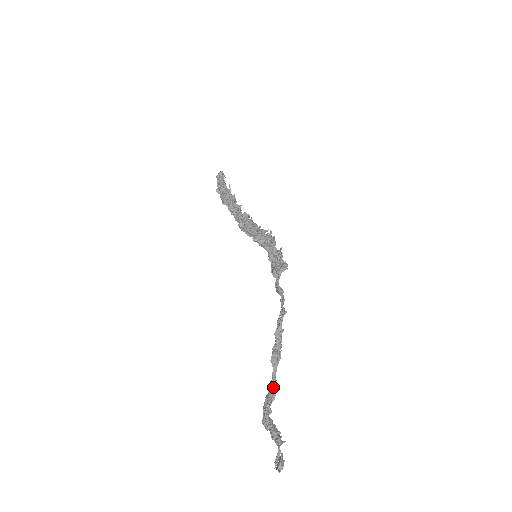
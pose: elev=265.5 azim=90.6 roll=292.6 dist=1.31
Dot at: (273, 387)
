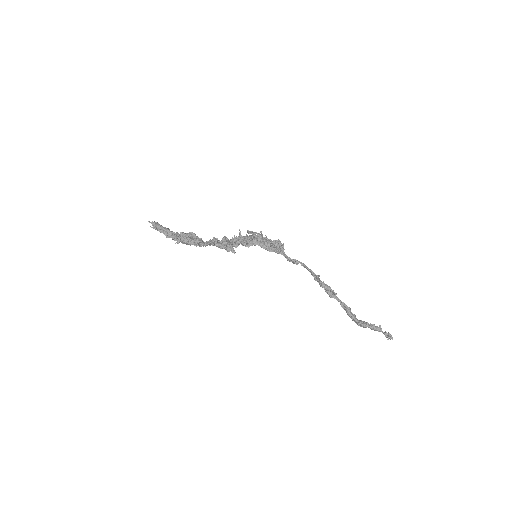
Dot at: (346, 307)
